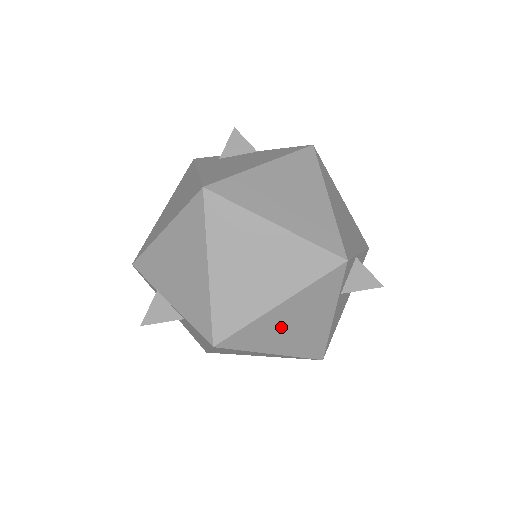
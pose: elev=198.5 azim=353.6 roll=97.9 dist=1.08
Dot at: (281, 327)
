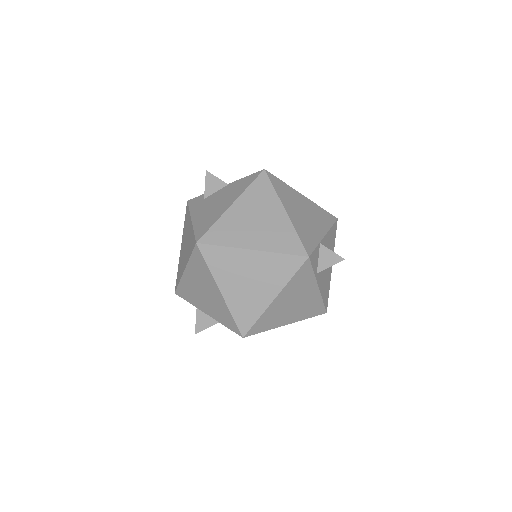
Dot at: (283, 309)
